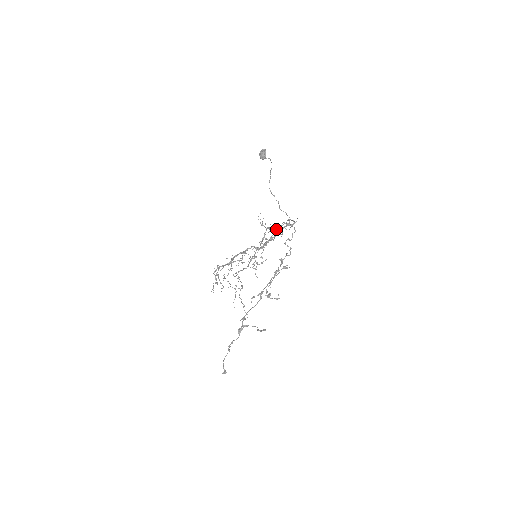
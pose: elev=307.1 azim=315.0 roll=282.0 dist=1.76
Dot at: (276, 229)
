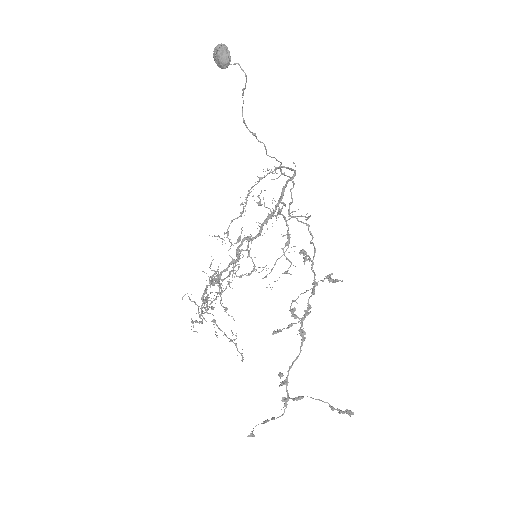
Dot at: (283, 204)
